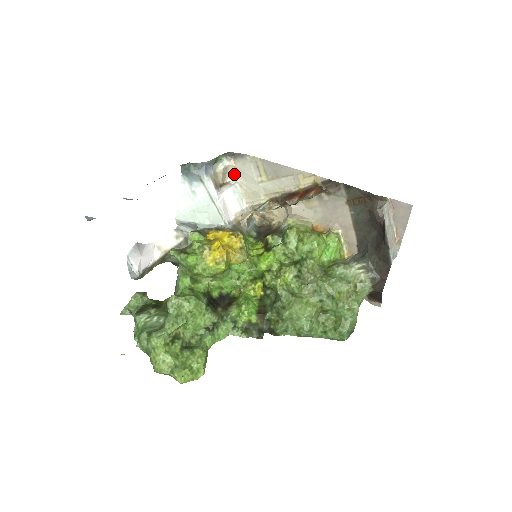
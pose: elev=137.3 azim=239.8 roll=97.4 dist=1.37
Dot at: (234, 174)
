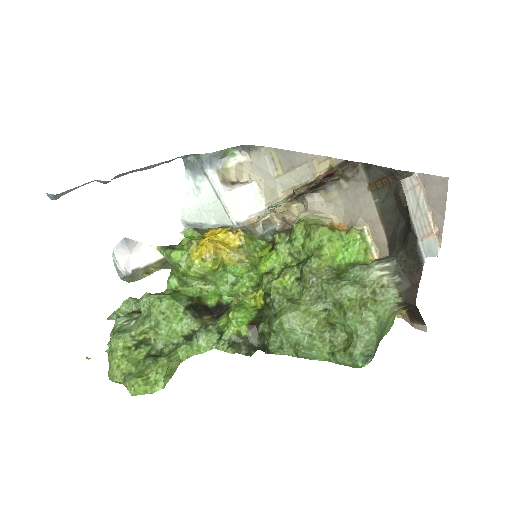
Dot at: (251, 171)
